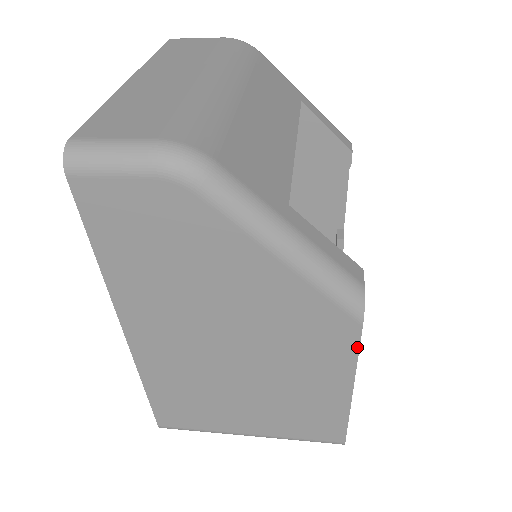
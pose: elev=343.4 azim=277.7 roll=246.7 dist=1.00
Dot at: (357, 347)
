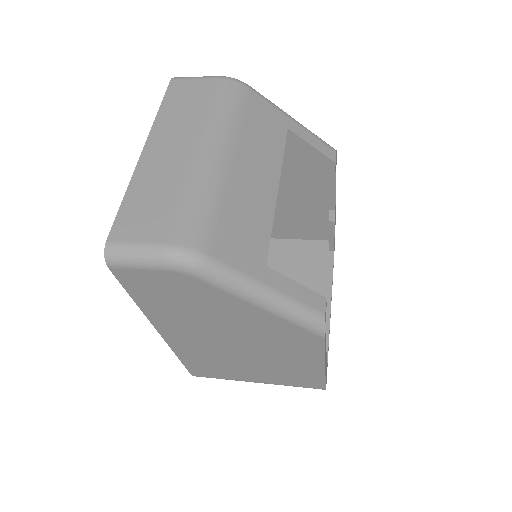
Dot at: (323, 348)
